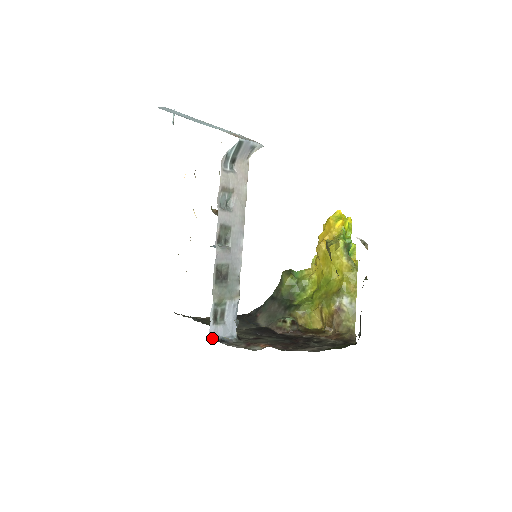
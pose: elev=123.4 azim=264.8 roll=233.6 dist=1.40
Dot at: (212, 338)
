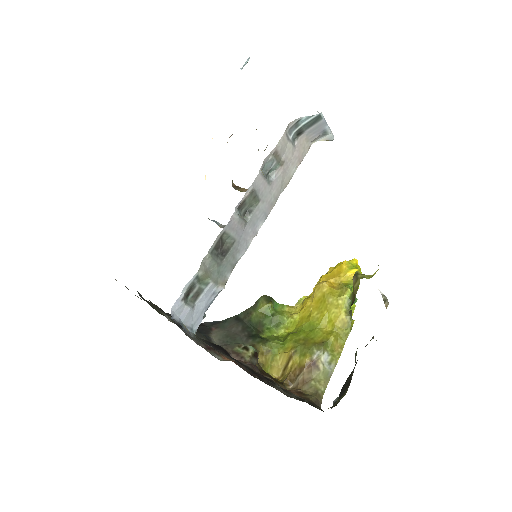
Dot at: (172, 316)
